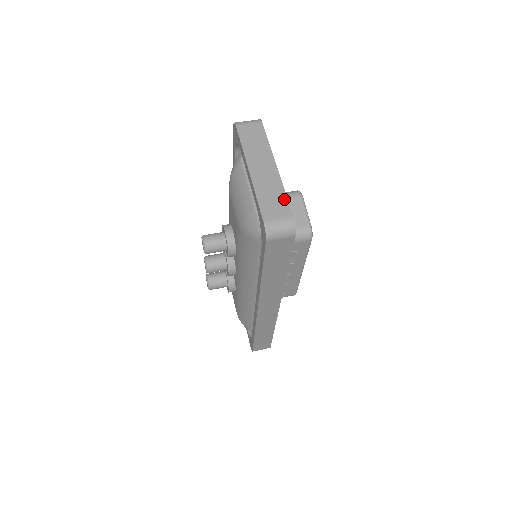
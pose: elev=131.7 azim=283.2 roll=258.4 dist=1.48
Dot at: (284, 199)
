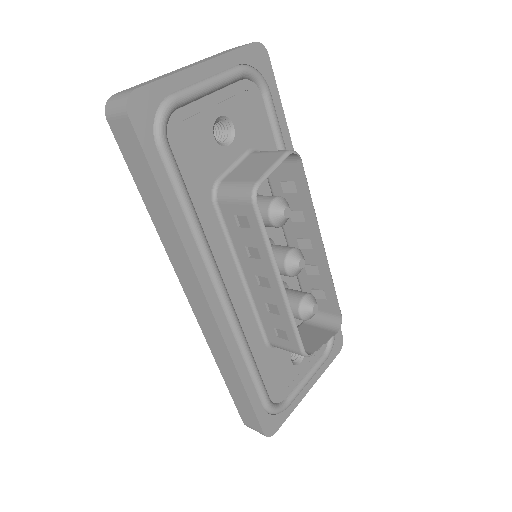
Dot at: (157, 80)
